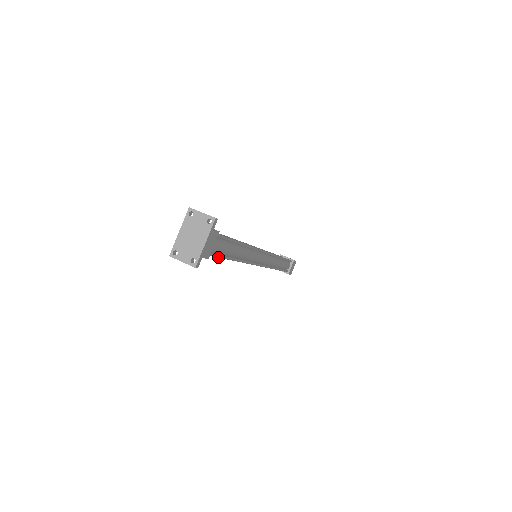
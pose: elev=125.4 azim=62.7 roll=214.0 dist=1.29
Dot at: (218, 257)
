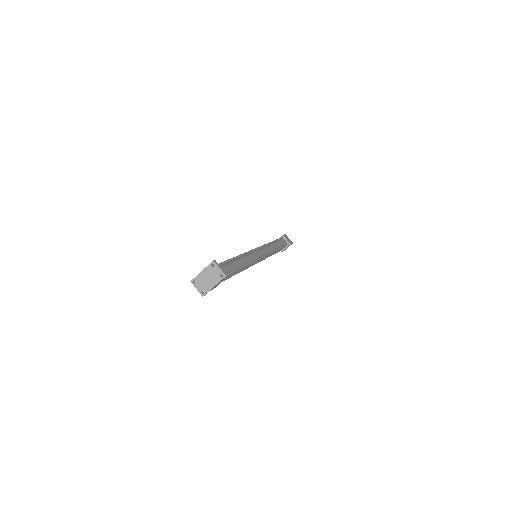
Dot at: (222, 281)
